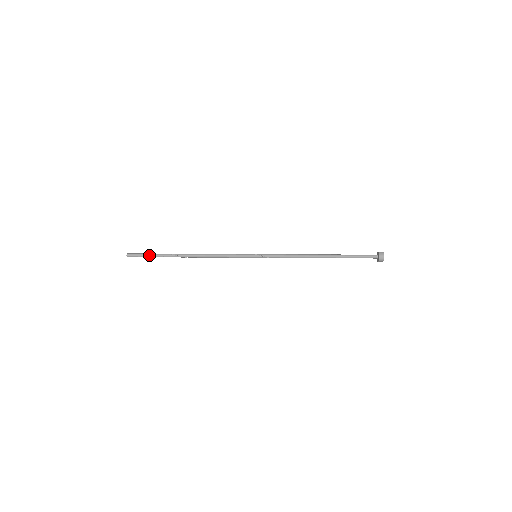
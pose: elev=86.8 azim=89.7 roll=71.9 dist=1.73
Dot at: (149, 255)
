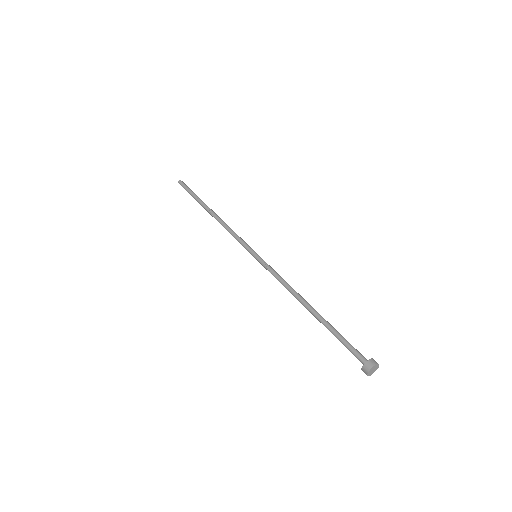
Dot at: occluded
